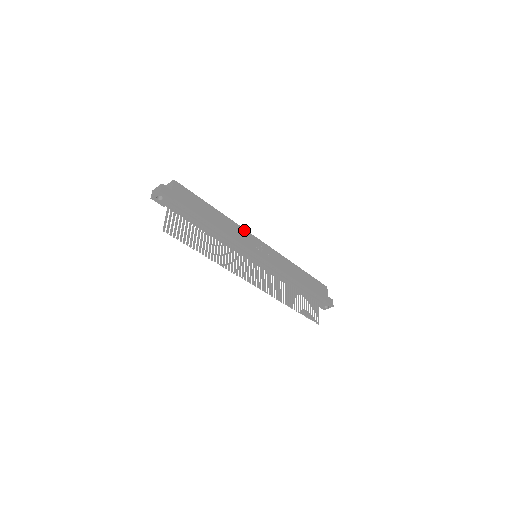
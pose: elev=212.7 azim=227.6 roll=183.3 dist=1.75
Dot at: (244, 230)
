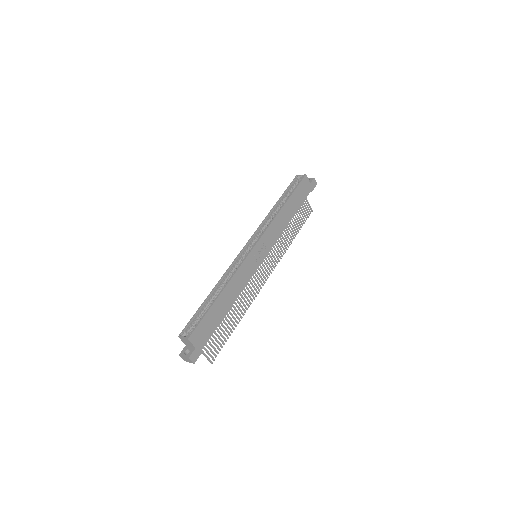
Dot at: (242, 266)
